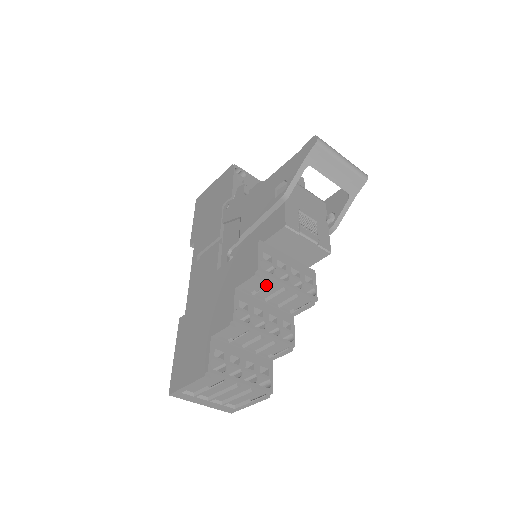
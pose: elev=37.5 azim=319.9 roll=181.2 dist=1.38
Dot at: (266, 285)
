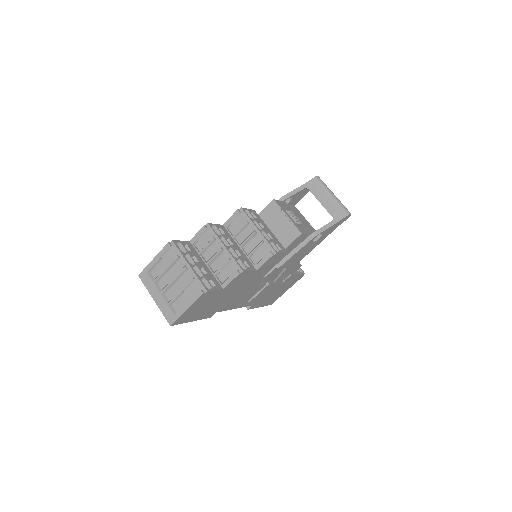
Dot at: (243, 226)
